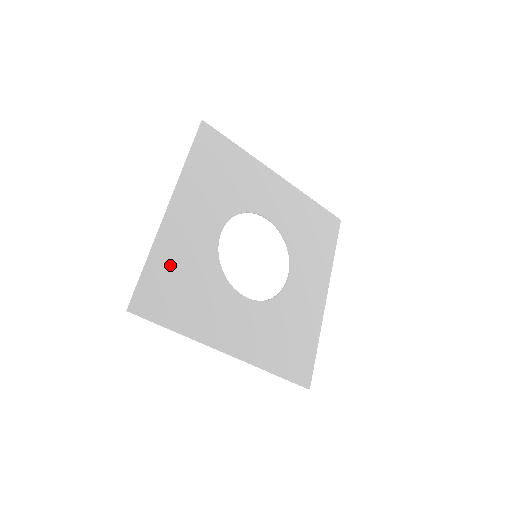
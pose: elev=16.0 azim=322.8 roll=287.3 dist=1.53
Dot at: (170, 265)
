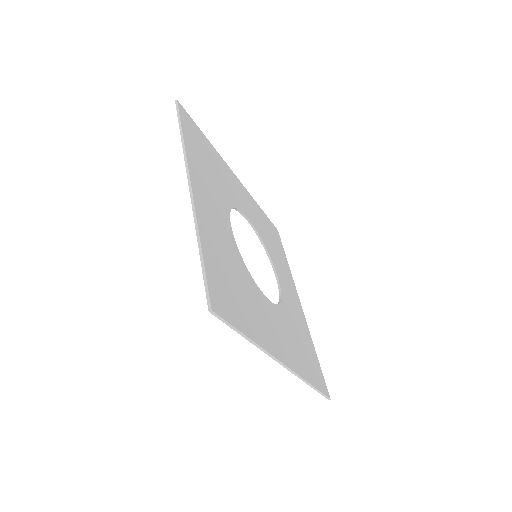
Dot at: (213, 156)
